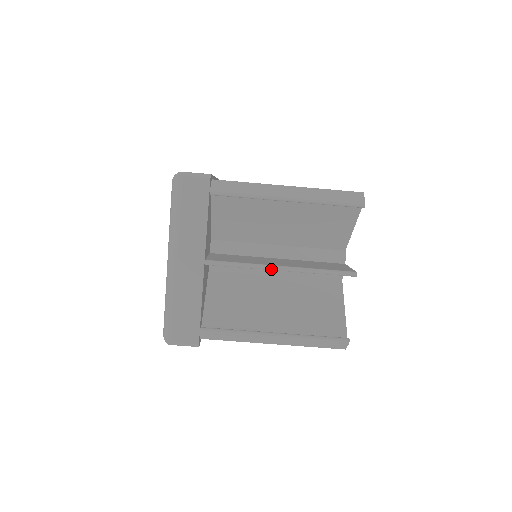
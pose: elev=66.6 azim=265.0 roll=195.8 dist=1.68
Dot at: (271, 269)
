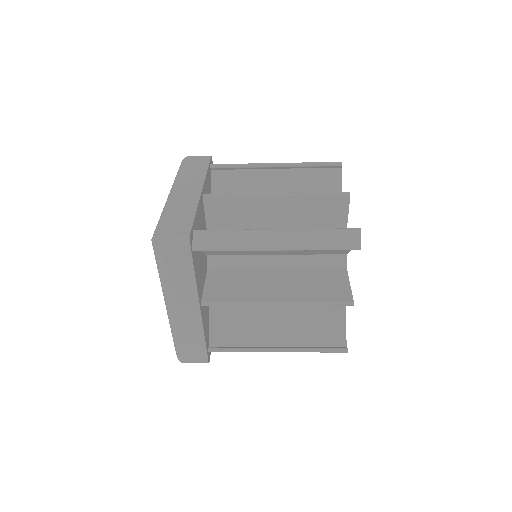
Dot at: (266, 305)
